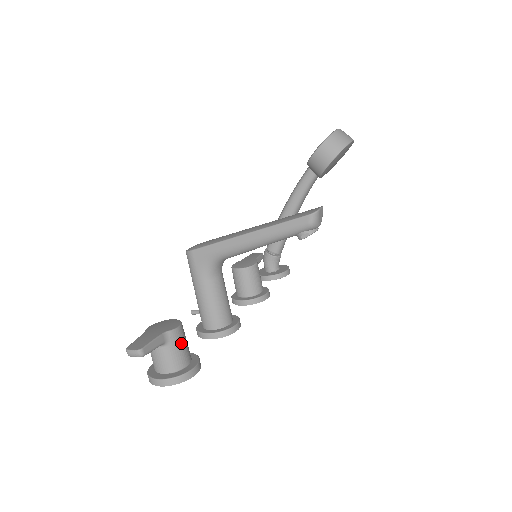
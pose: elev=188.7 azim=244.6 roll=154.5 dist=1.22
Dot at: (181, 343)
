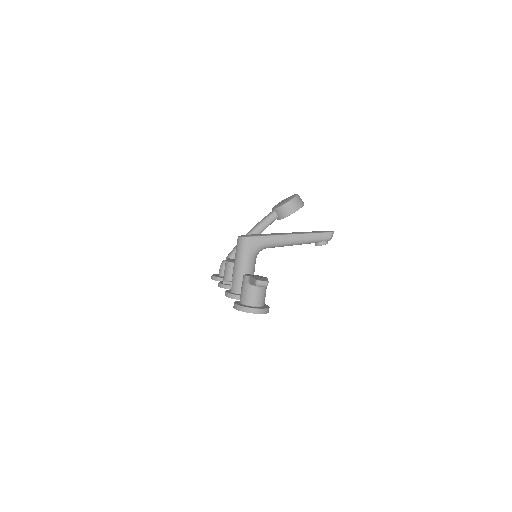
Dot at: occluded
